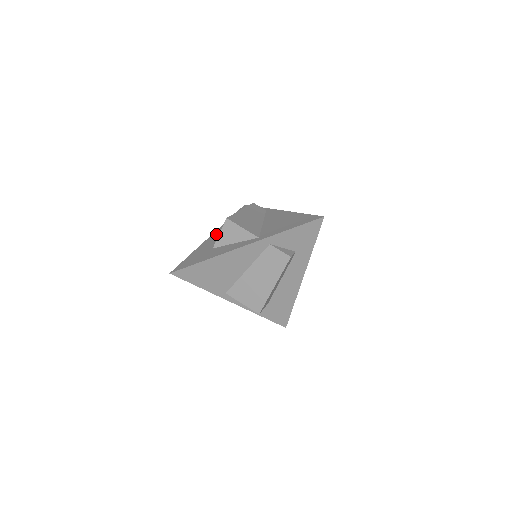
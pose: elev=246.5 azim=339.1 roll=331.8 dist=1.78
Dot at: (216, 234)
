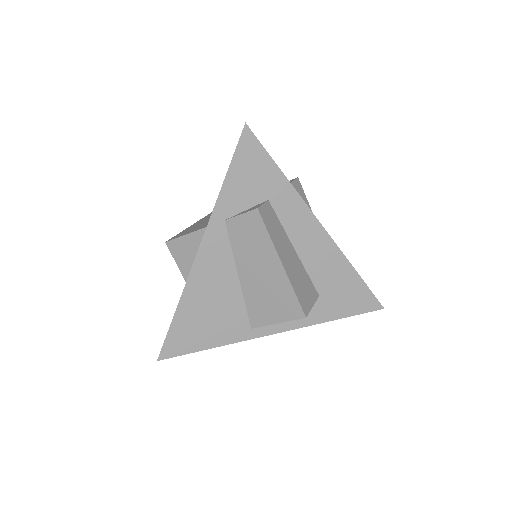
Dot at: occluded
